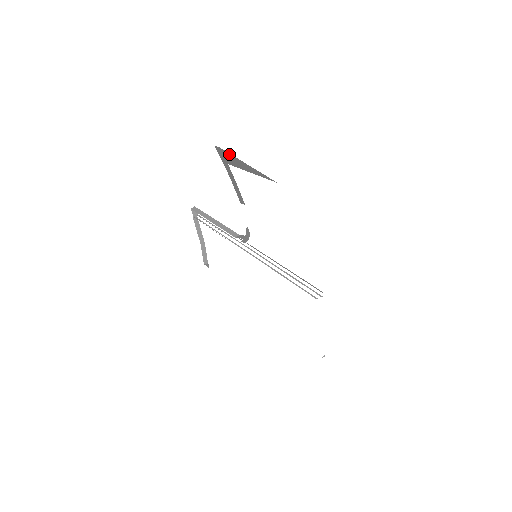
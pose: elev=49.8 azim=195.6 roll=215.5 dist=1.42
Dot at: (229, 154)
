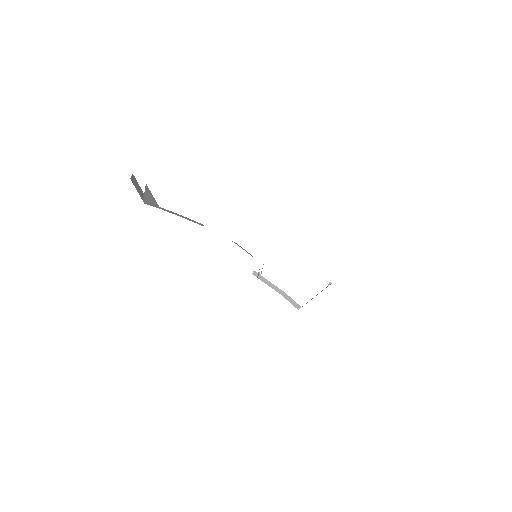
Dot at: (144, 199)
